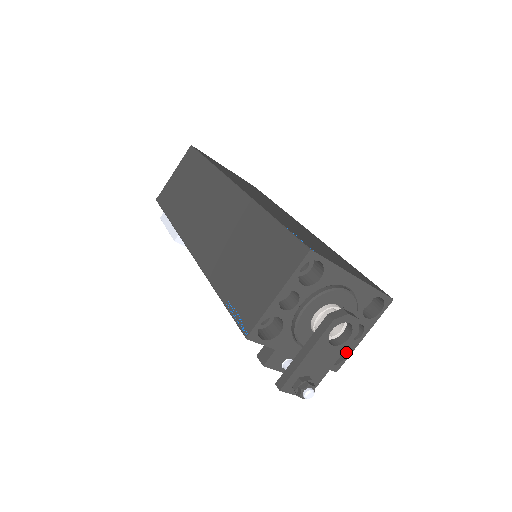
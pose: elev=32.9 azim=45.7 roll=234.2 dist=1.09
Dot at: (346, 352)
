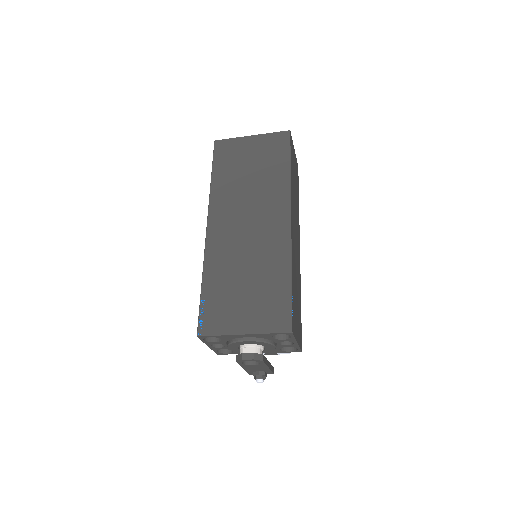
Dot at: (295, 347)
